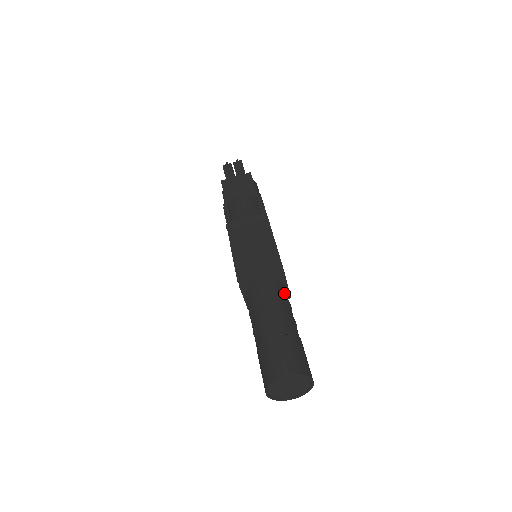
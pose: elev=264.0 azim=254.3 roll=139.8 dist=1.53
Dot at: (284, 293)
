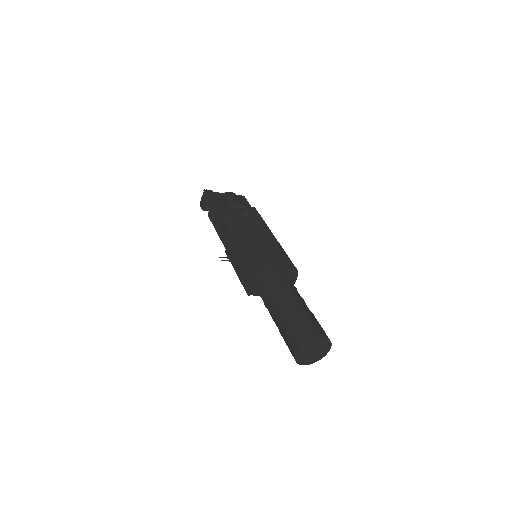
Dot at: (276, 280)
